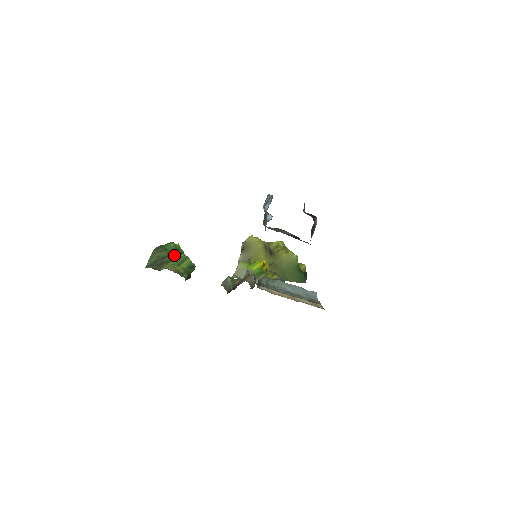
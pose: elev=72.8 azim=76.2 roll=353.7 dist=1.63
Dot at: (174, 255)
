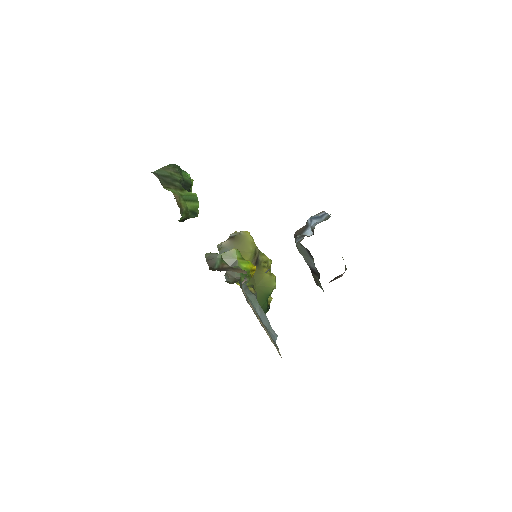
Dot at: (184, 187)
